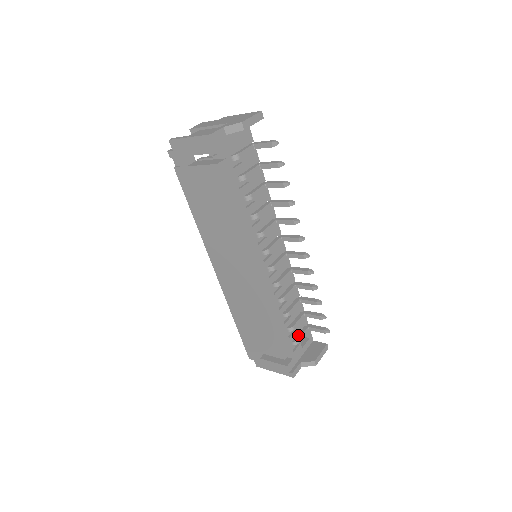
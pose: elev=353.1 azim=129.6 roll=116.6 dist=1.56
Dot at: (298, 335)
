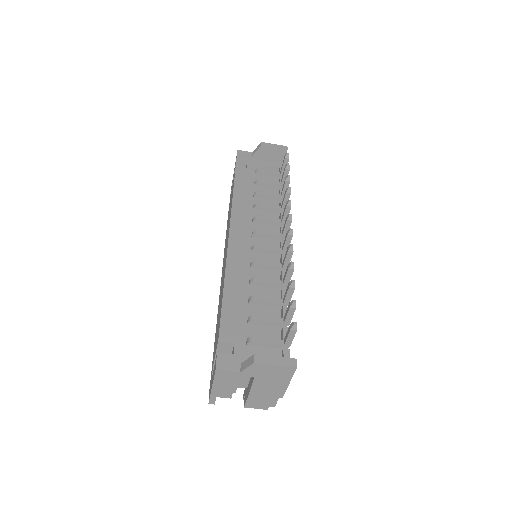
Dot at: (262, 339)
